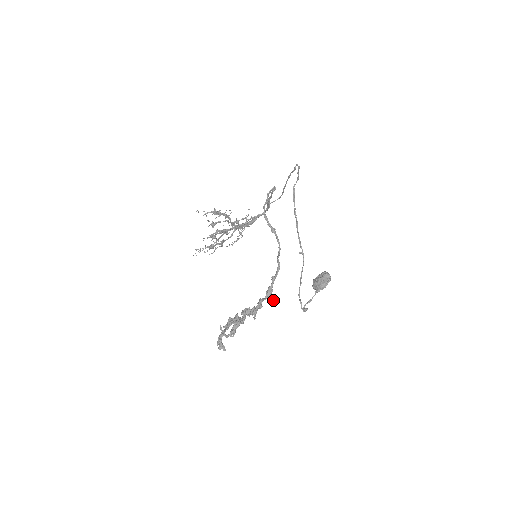
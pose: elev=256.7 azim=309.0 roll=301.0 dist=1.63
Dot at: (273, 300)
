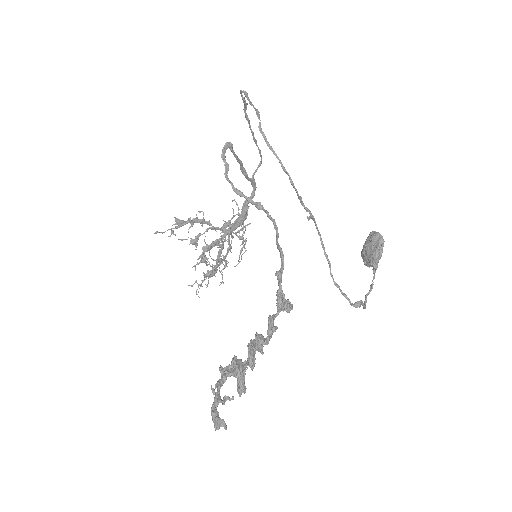
Dot at: (288, 310)
